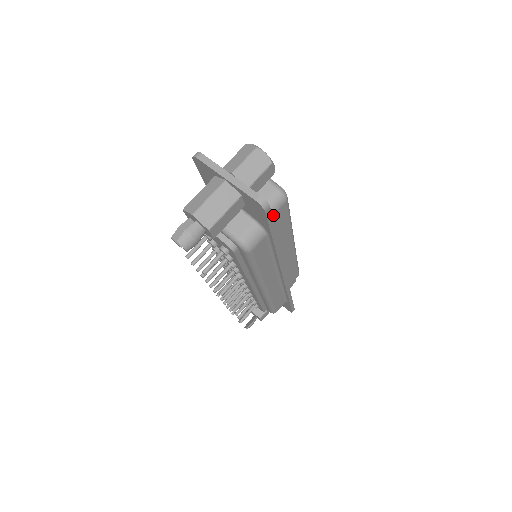
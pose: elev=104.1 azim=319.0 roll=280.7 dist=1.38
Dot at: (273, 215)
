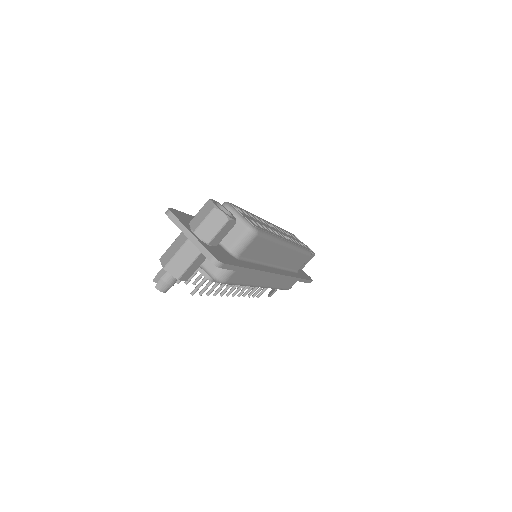
Dot at: (245, 249)
